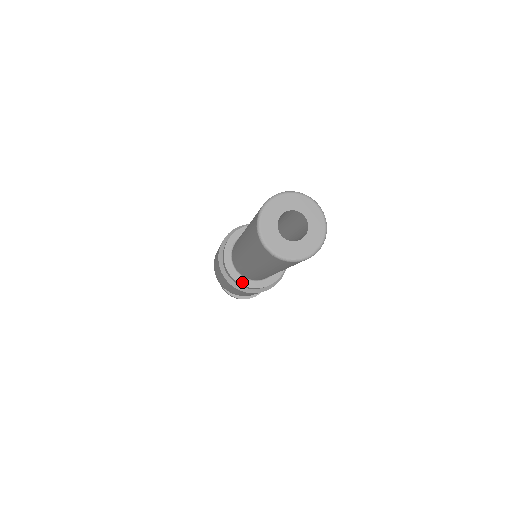
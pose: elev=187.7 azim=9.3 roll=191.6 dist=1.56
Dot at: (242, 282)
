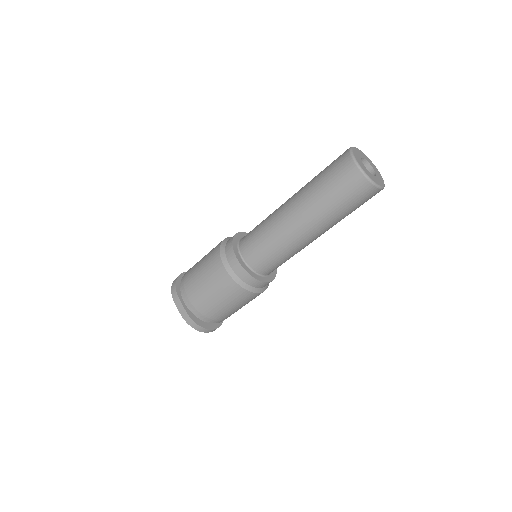
Dot at: (256, 277)
